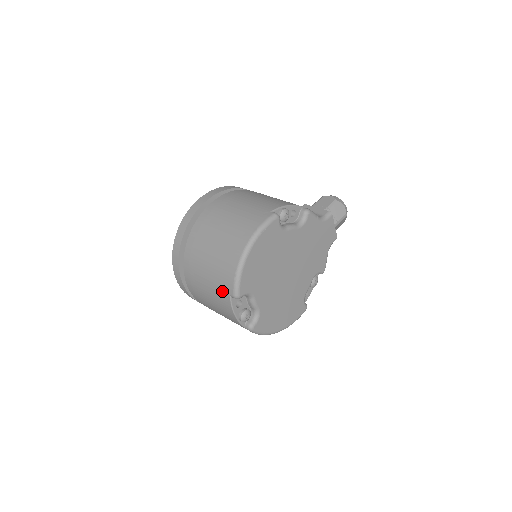
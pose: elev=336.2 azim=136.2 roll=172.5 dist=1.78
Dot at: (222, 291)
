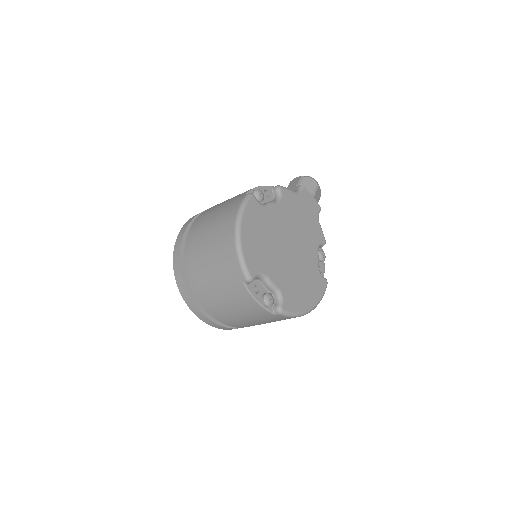
Dot at: (234, 284)
